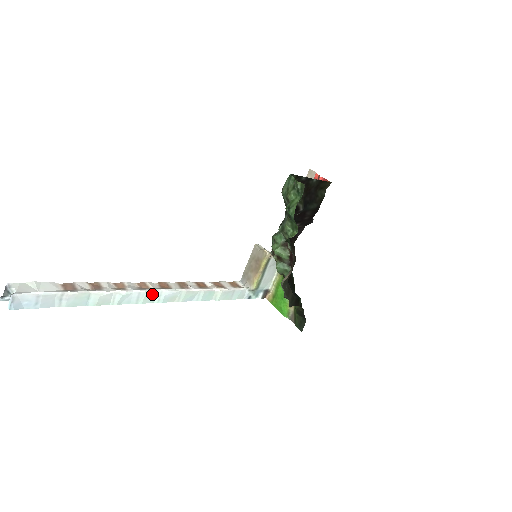
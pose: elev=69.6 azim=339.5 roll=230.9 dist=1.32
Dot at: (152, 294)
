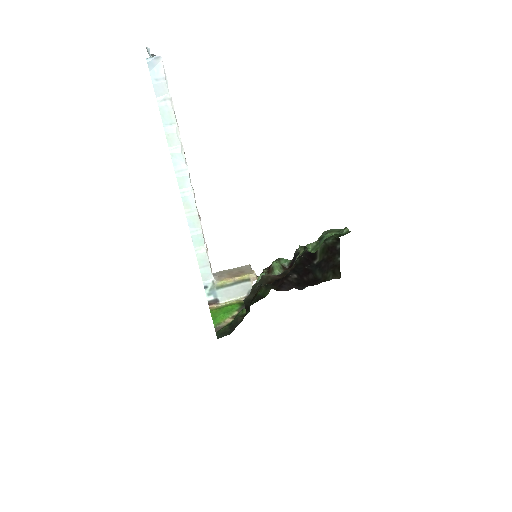
Dot at: (187, 183)
